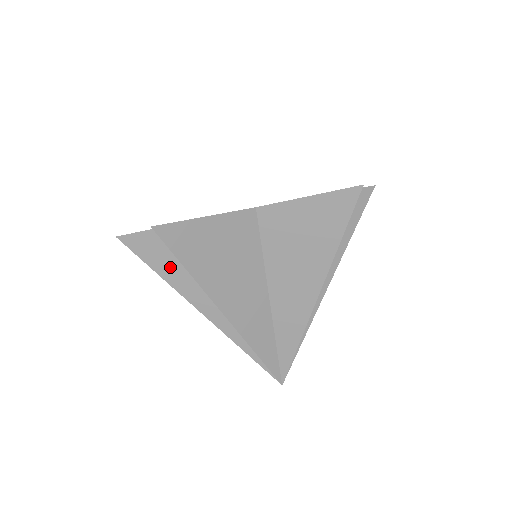
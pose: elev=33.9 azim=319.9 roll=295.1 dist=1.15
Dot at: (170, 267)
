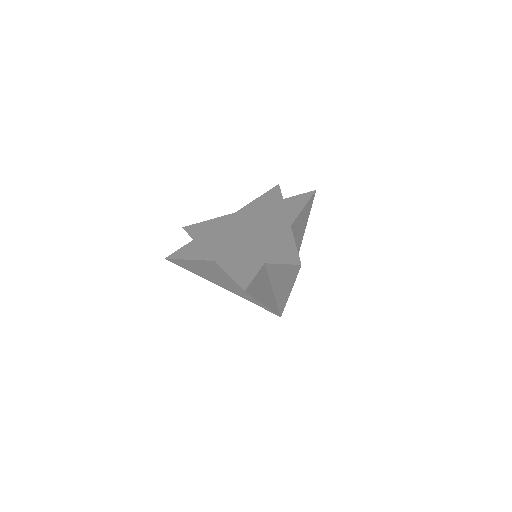
Dot at: occluded
